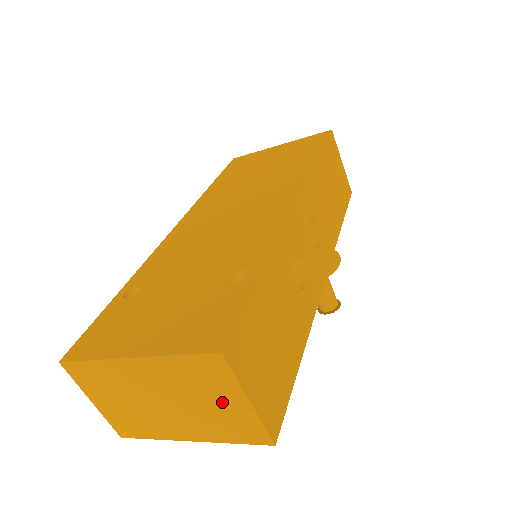
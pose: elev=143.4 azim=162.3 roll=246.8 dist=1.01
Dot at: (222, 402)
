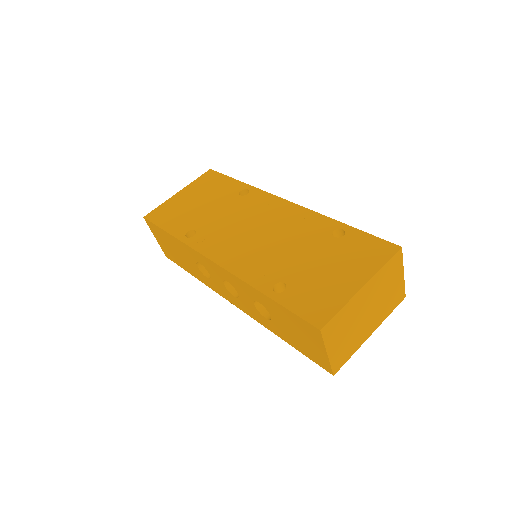
Dot at: (393, 284)
